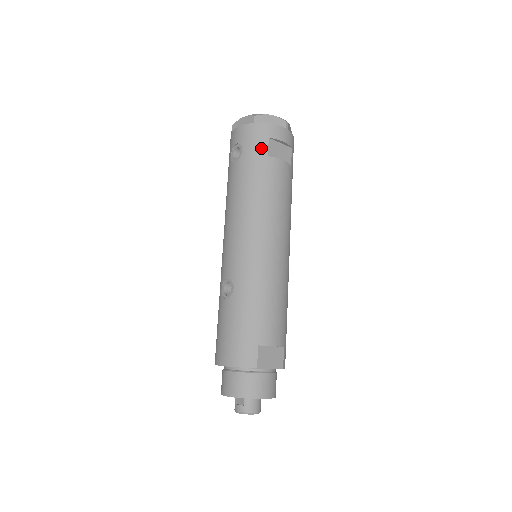
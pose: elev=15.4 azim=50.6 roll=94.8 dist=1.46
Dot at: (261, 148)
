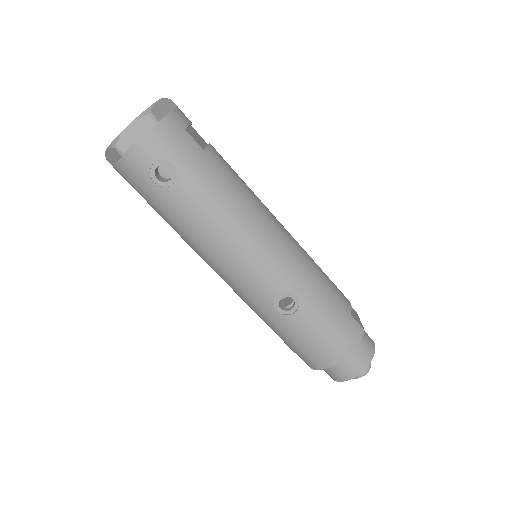
Dot at: (191, 146)
